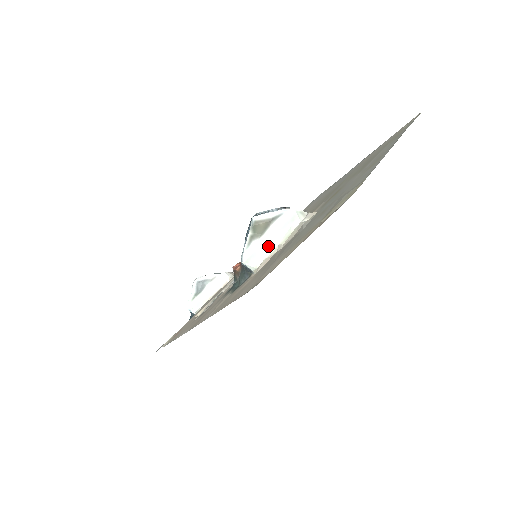
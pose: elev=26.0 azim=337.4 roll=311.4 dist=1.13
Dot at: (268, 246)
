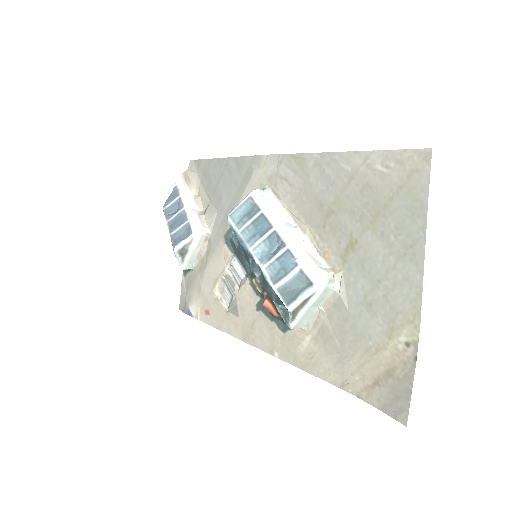
Dot at: (310, 313)
